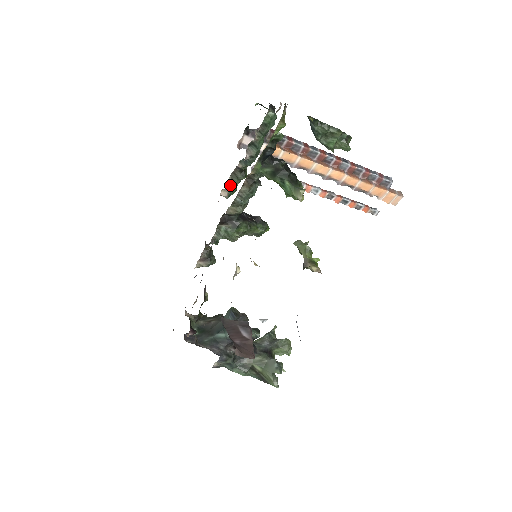
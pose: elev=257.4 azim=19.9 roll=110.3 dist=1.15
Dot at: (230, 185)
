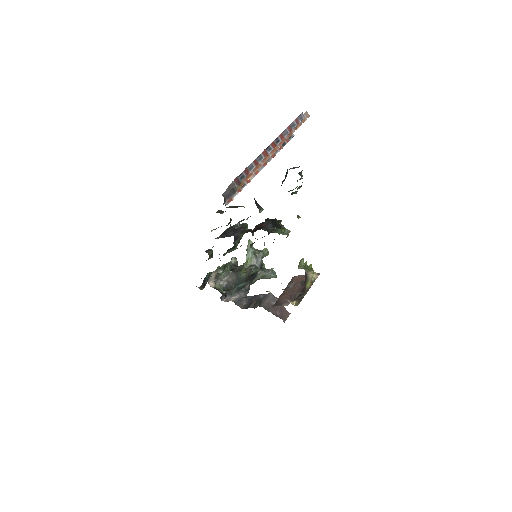
Dot at: occluded
